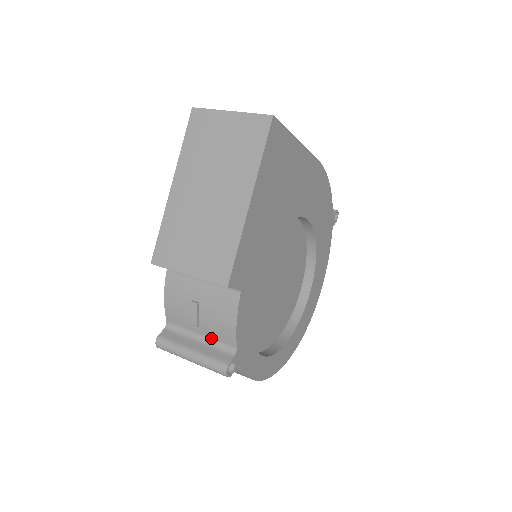
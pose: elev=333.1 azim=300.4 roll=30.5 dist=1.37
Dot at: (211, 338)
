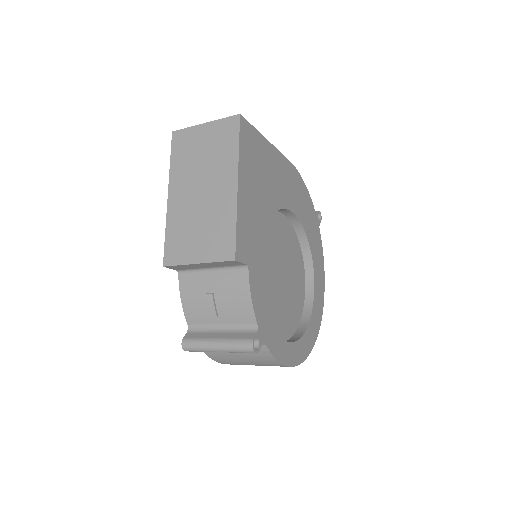
Dot at: (232, 324)
